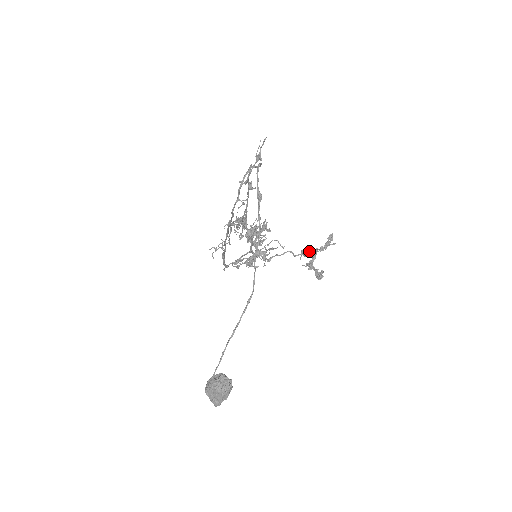
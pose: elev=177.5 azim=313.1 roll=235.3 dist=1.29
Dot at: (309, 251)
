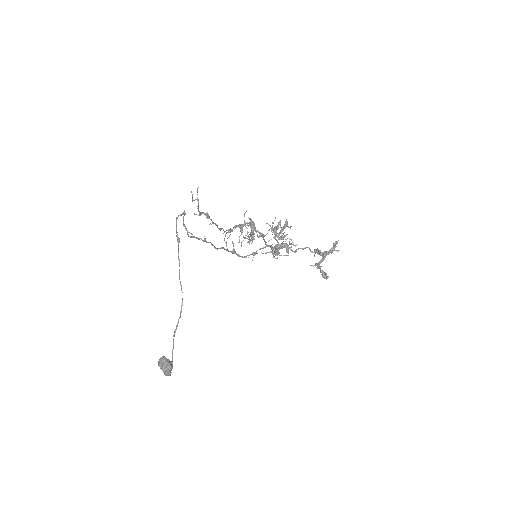
Dot at: (320, 252)
